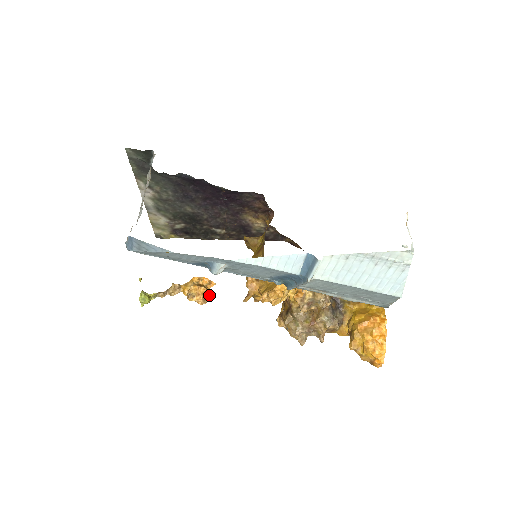
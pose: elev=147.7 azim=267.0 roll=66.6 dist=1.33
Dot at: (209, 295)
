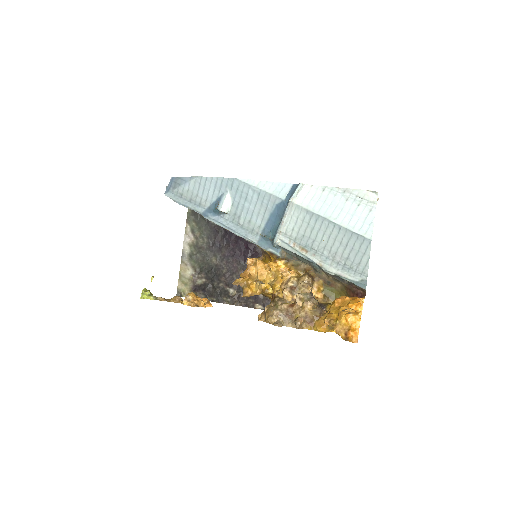
Dot at: (203, 306)
